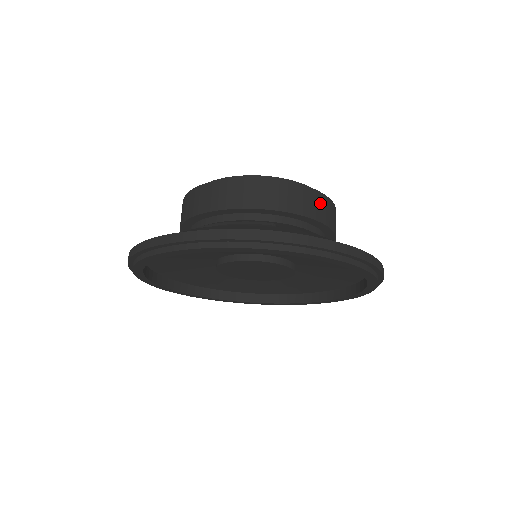
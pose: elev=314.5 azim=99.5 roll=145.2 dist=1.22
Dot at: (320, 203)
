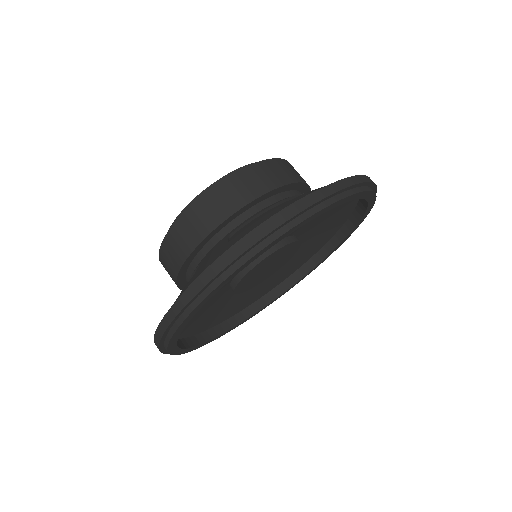
Dot at: occluded
